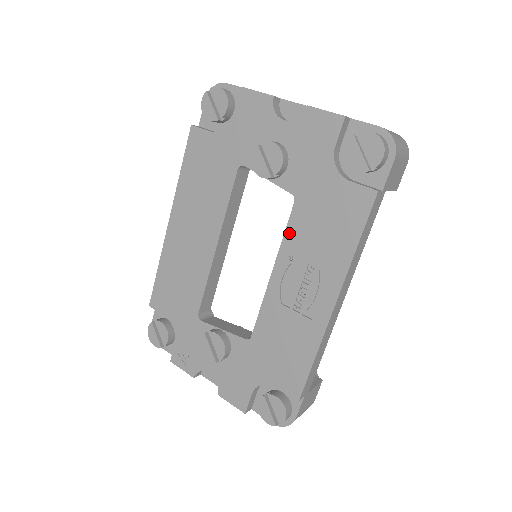
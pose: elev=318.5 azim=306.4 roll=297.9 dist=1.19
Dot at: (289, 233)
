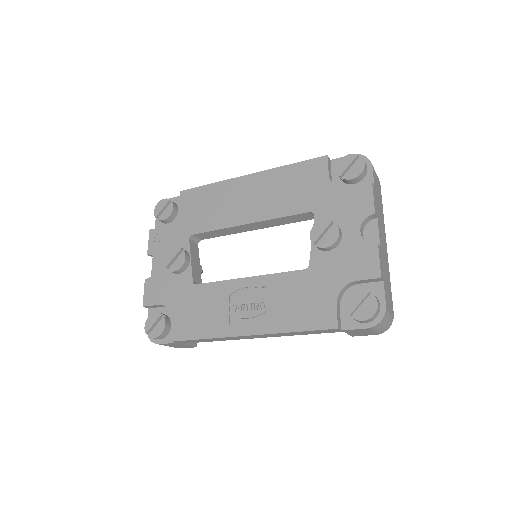
Dot at: (281, 276)
